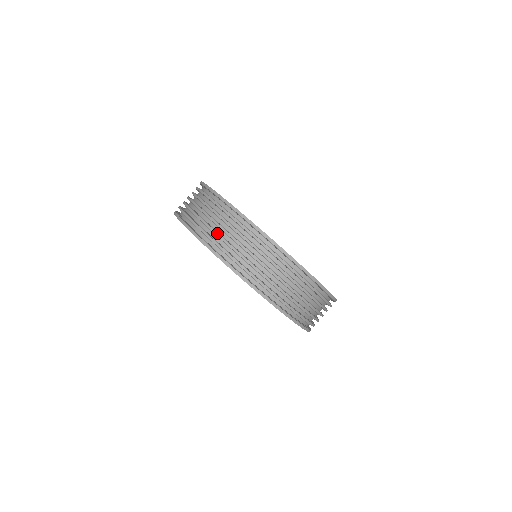
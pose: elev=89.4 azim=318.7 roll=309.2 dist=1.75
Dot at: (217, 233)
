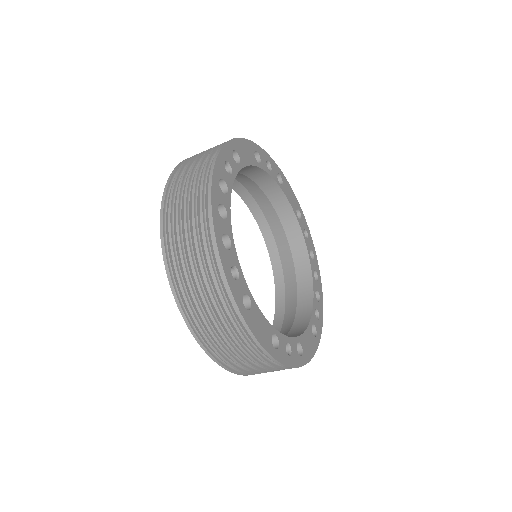
Dot at: (181, 250)
